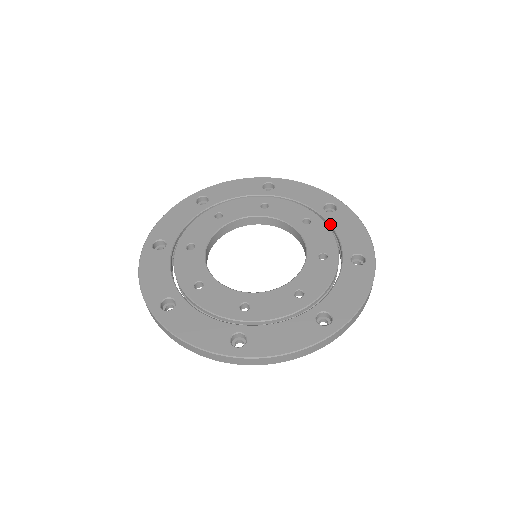
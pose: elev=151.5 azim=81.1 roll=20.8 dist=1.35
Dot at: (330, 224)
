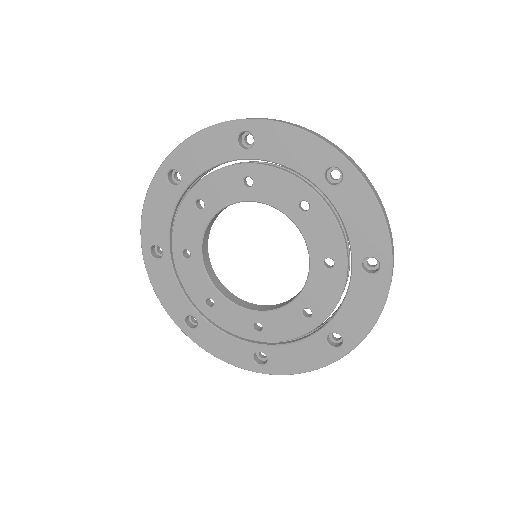
Dot at: (349, 285)
